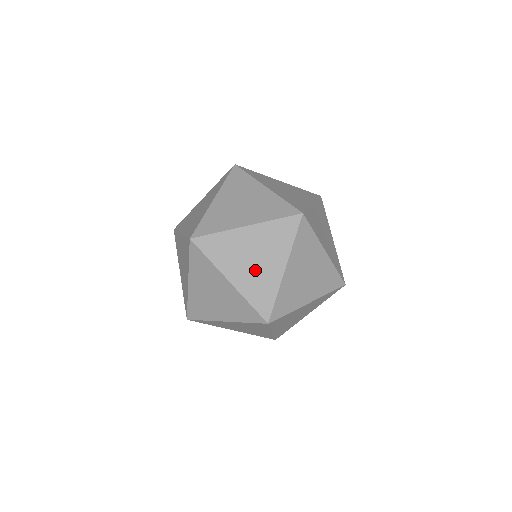
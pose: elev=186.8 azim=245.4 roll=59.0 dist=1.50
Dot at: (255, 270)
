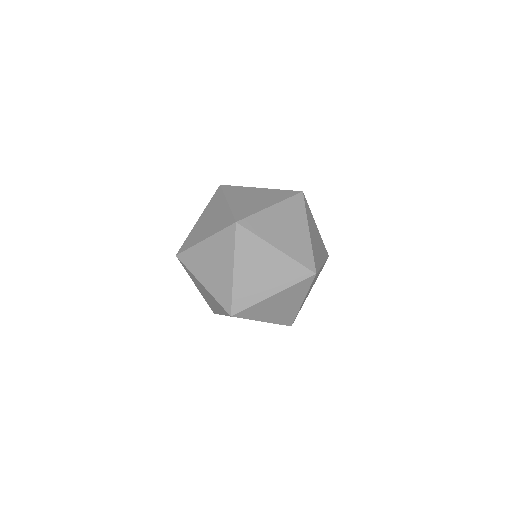
Dot at: (250, 202)
